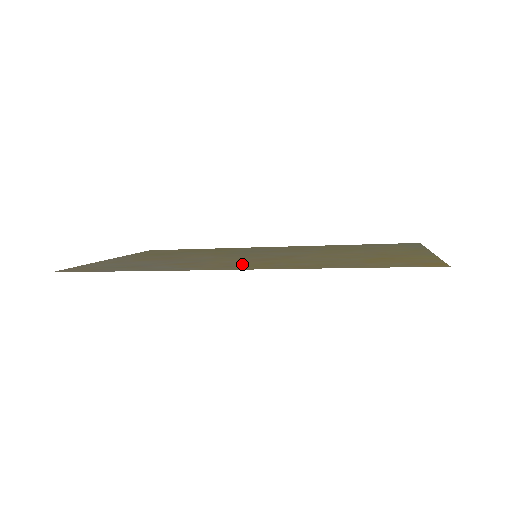
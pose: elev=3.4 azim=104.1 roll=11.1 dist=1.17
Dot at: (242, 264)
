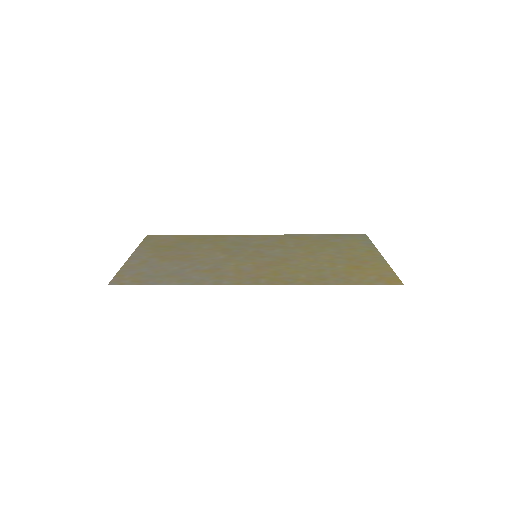
Dot at: (258, 274)
